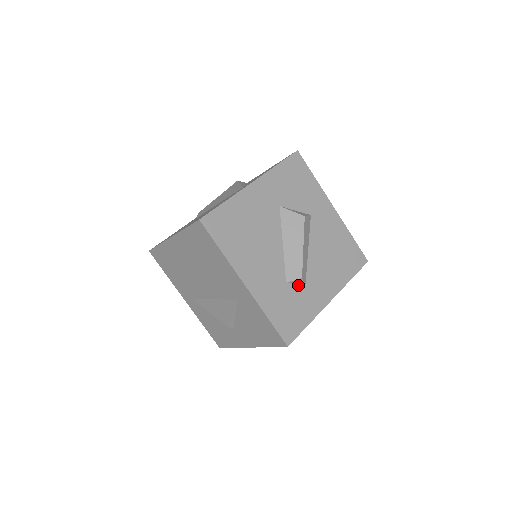
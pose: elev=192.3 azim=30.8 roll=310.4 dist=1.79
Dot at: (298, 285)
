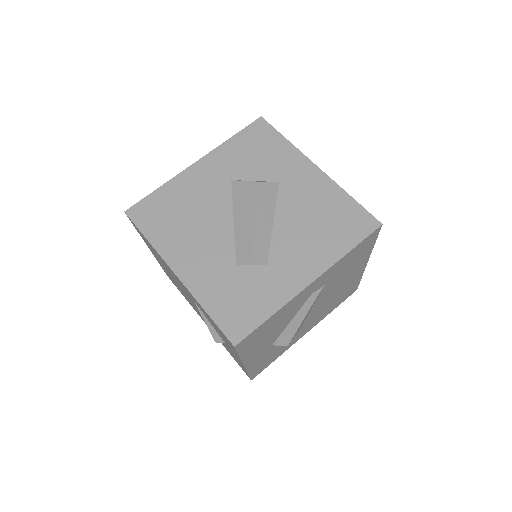
Dot at: (255, 267)
